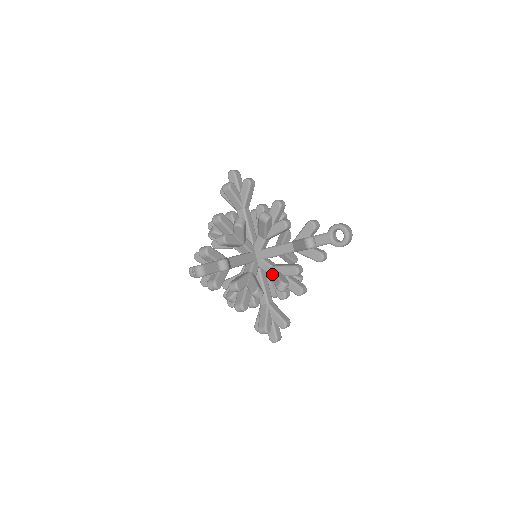
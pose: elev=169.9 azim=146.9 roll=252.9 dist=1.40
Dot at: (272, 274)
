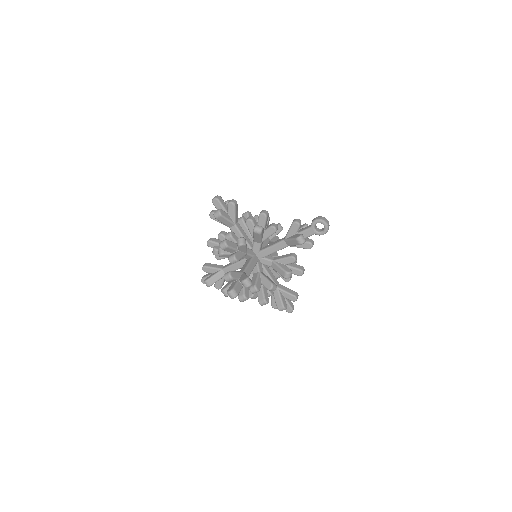
Dot at: (275, 267)
